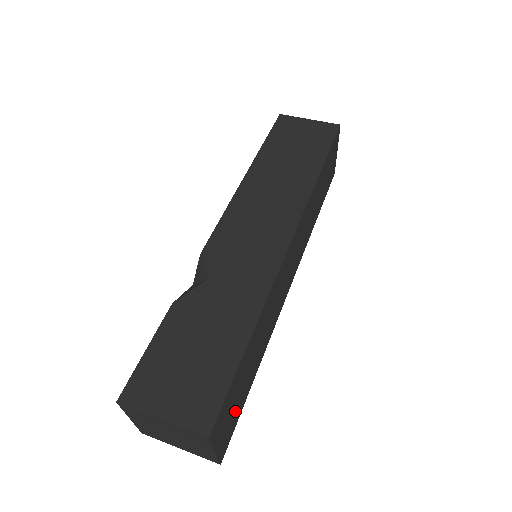
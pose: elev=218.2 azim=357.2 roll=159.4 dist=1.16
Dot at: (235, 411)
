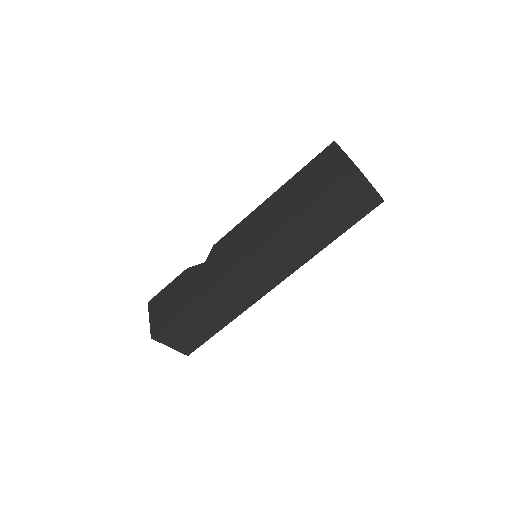
Dot at: (194, 336)
